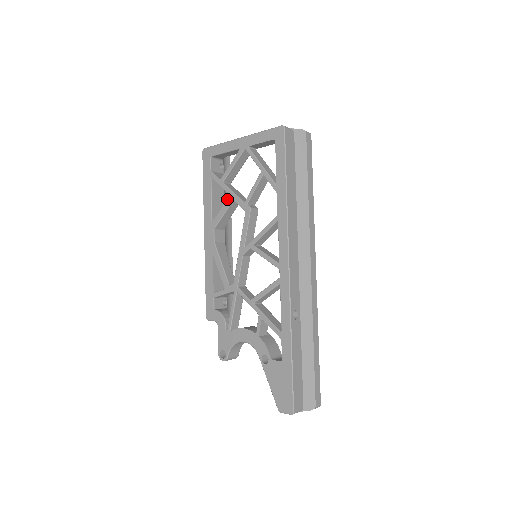
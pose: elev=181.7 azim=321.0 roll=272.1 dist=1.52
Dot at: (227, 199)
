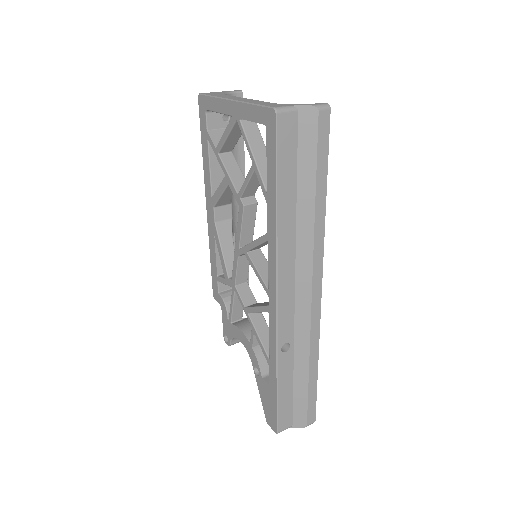
Dot at: occluded
